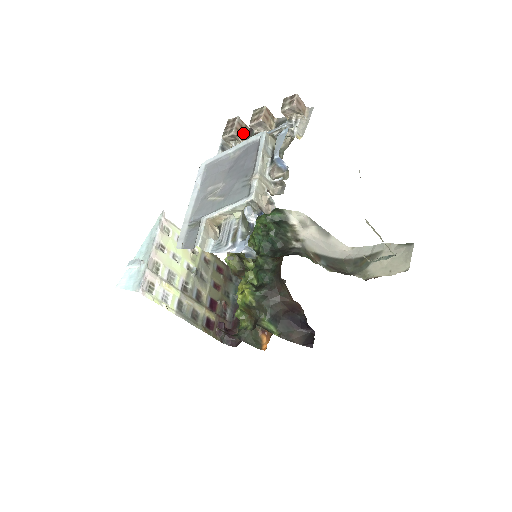
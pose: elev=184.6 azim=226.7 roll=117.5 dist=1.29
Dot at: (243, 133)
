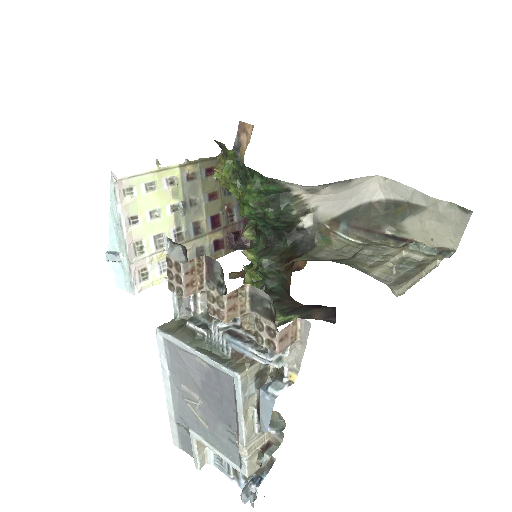
Dot at: (199, 273)
